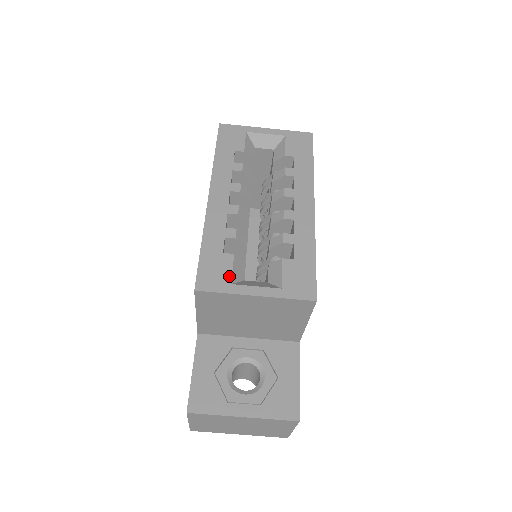
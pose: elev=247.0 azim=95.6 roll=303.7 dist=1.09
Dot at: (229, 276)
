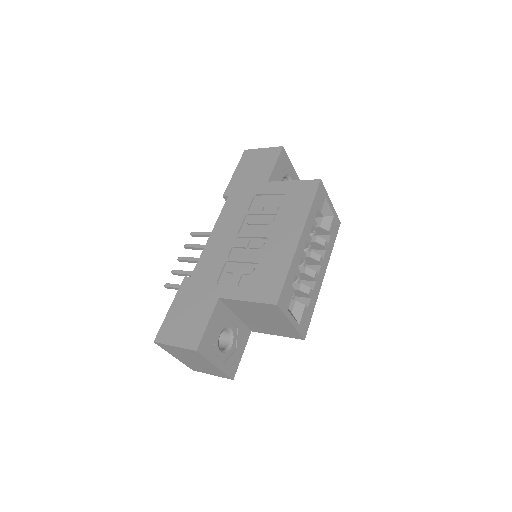
Dot at: (289, 304)
